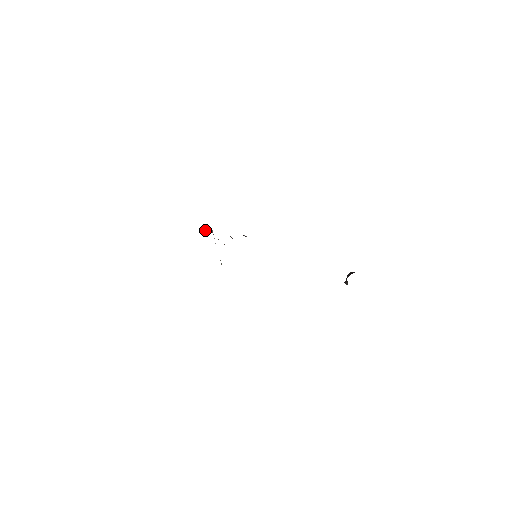
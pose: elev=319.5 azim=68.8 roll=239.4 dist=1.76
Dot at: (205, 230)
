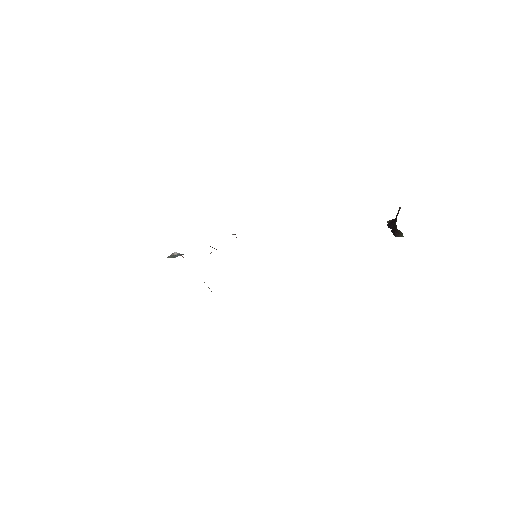
Dot at: (172, 257)
